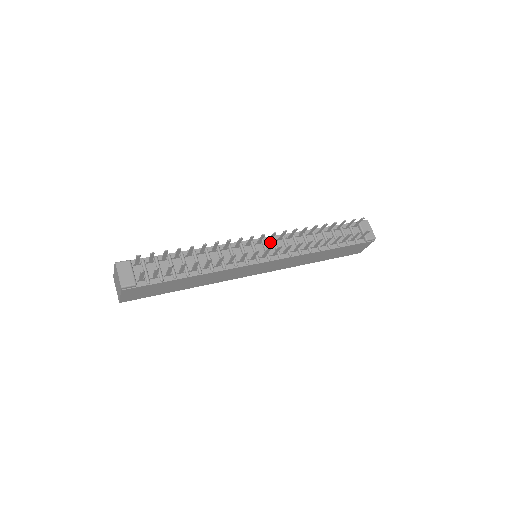
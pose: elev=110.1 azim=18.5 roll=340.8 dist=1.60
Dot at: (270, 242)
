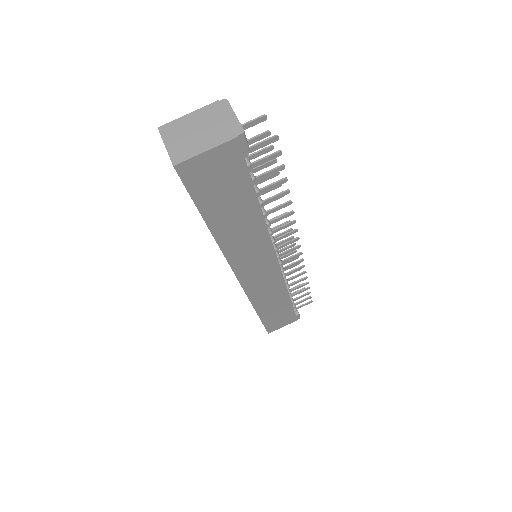
Dot at: occluded
